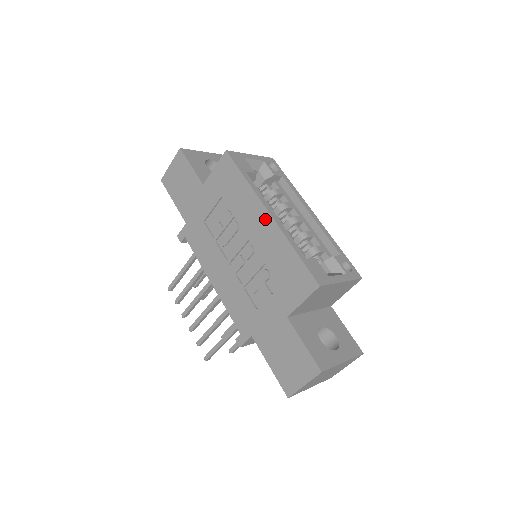
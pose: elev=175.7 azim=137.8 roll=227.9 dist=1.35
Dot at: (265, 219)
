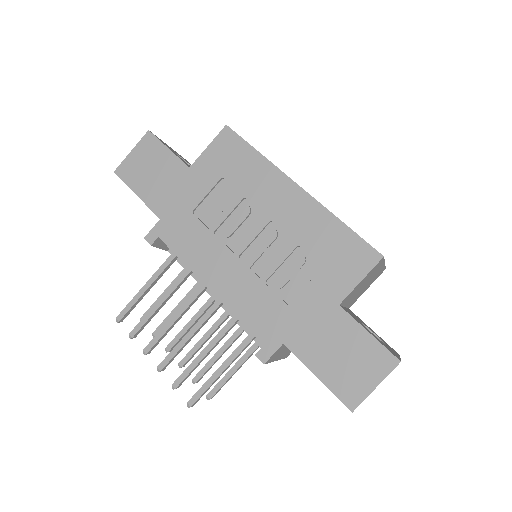
Dot at: (294, 193)
